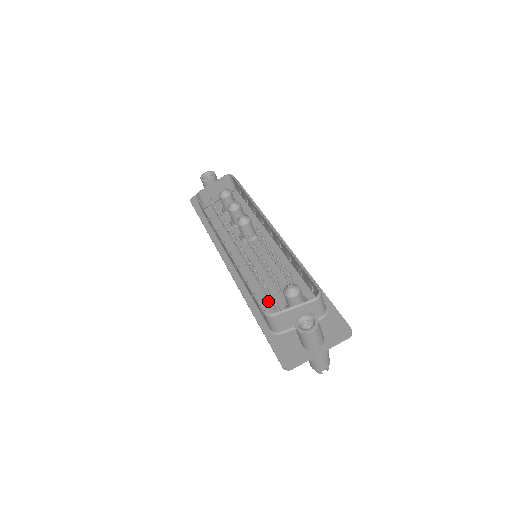
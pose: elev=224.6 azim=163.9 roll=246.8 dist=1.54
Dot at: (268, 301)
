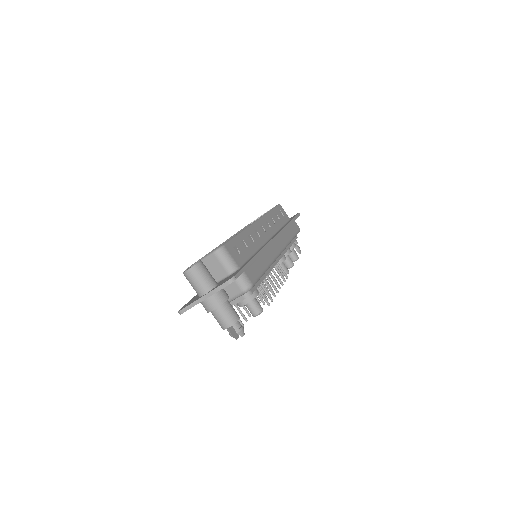
Dot at: occluded
